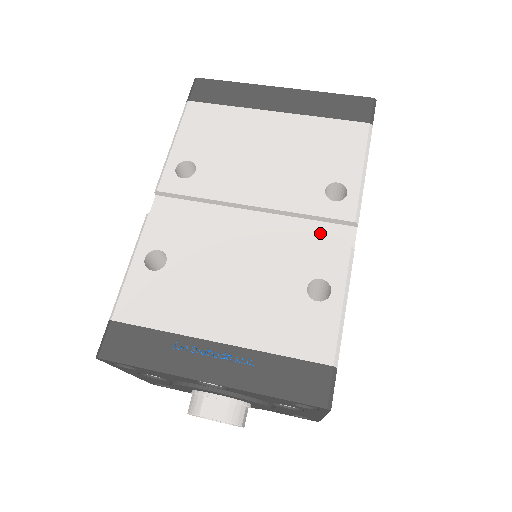
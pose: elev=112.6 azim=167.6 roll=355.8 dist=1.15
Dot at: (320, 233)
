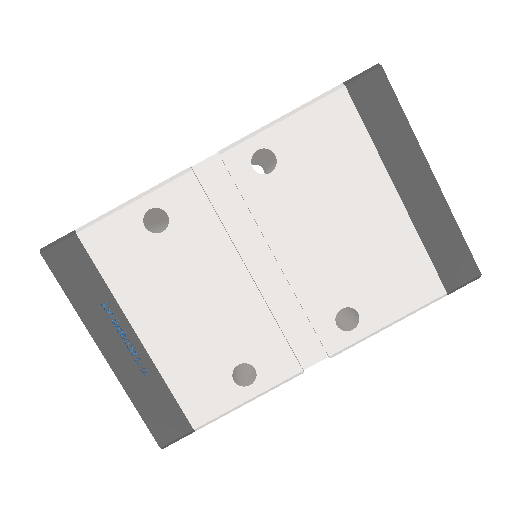
Dot at: (299, 332)
